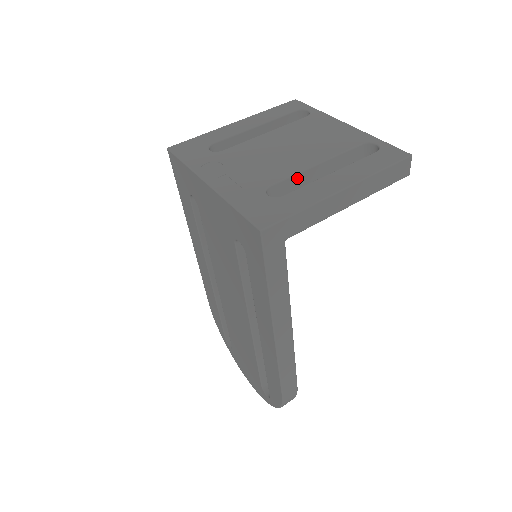
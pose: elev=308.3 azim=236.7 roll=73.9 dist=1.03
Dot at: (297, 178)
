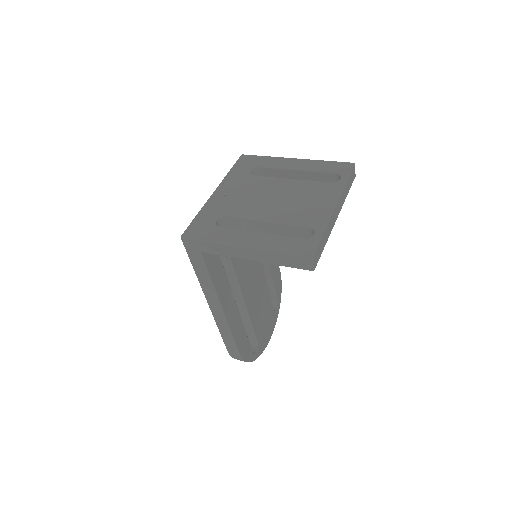
Dot at: (248, 222)
